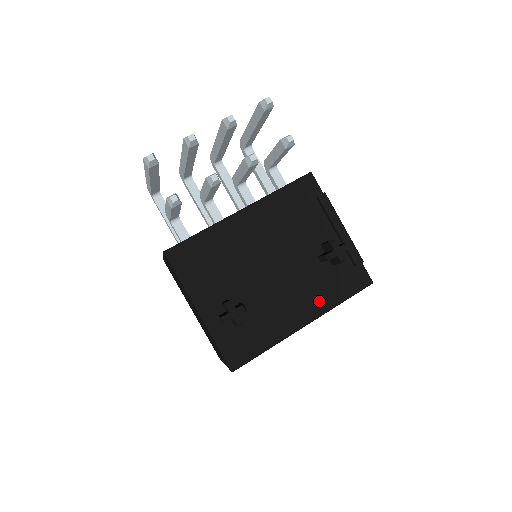
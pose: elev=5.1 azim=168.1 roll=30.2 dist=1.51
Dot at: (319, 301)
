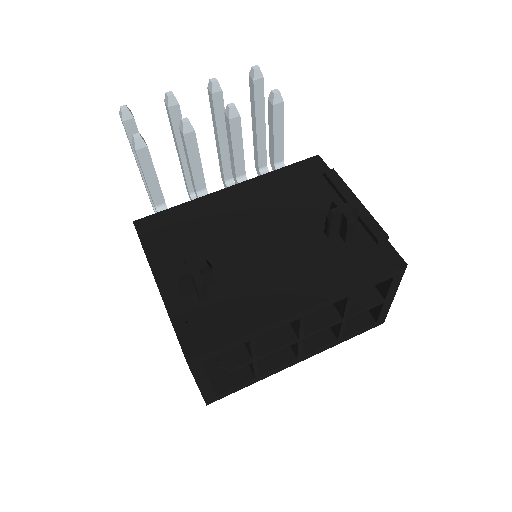
Dot at: (324, 281)
